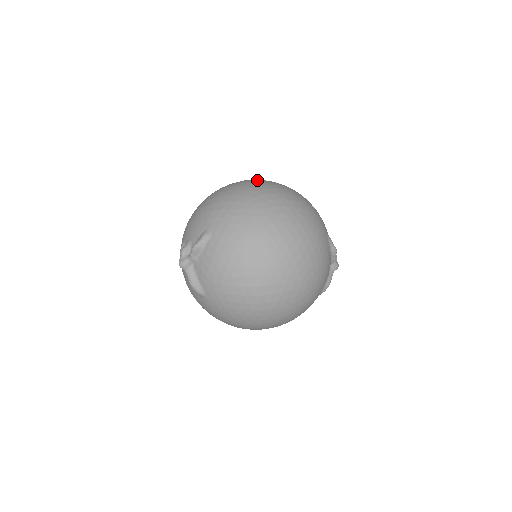
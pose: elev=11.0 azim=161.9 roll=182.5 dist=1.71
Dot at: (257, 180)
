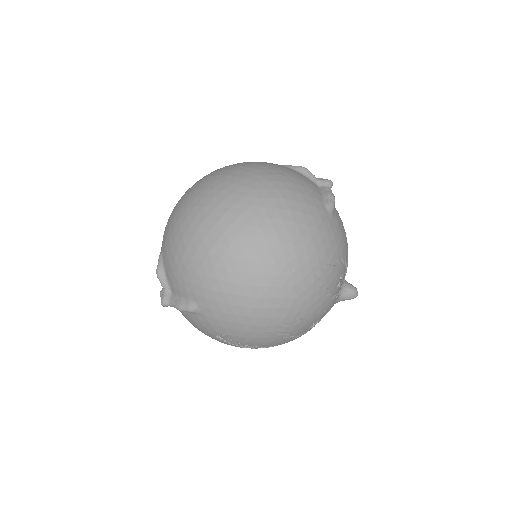
Dot at: occluded
